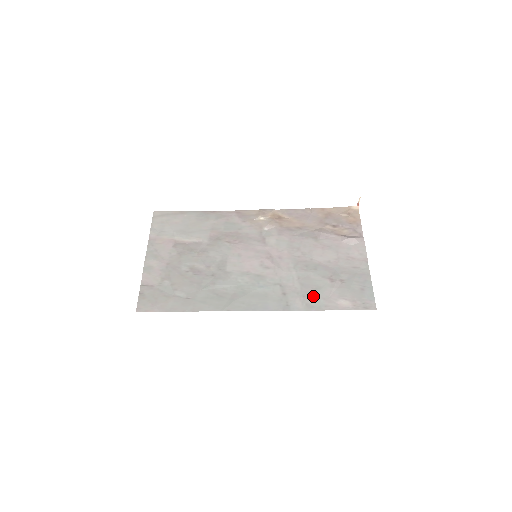
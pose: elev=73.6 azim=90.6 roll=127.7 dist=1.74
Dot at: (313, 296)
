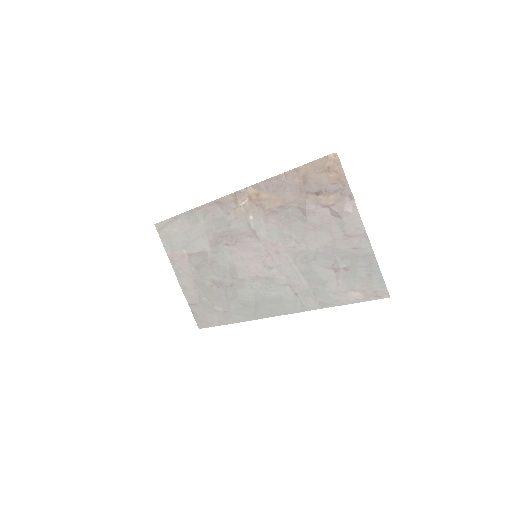
Dot at: (322, 293)
